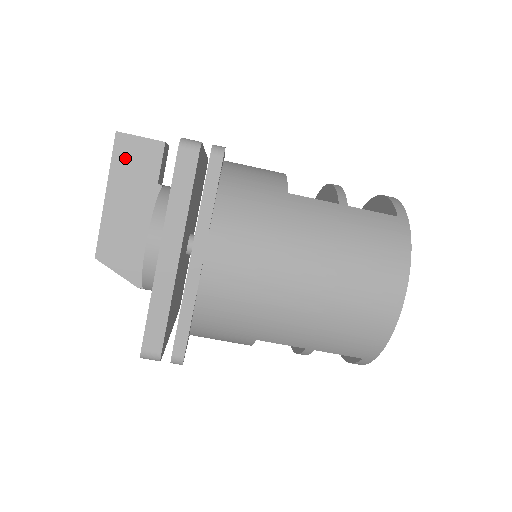
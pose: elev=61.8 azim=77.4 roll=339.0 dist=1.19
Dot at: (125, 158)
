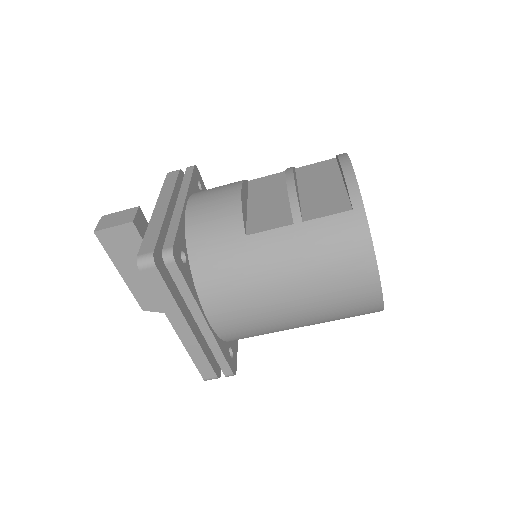
Dot at: (114, 246)
